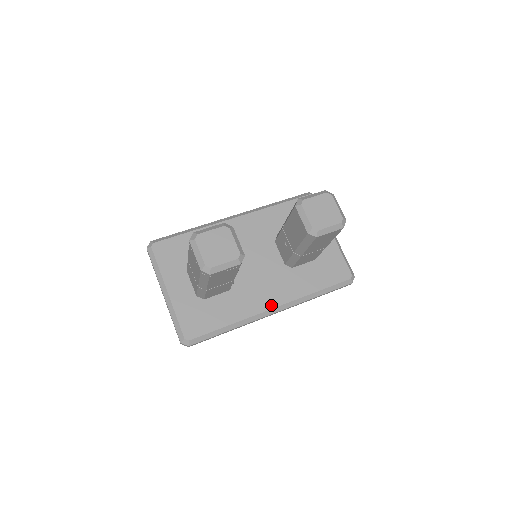
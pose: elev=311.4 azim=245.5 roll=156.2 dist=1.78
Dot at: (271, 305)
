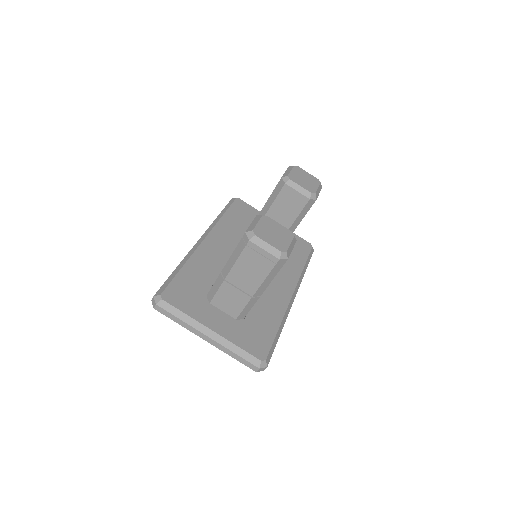
Dot at: (289, 294)
